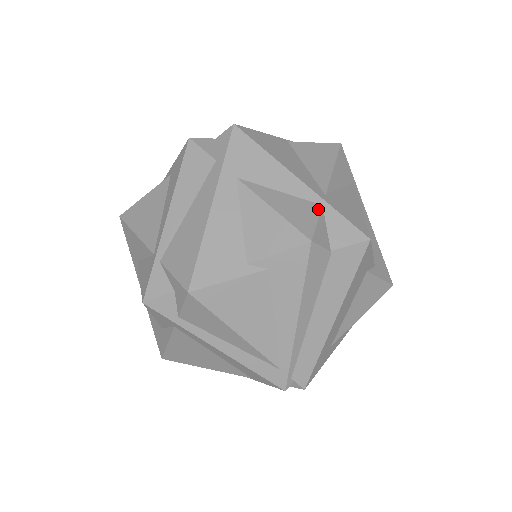
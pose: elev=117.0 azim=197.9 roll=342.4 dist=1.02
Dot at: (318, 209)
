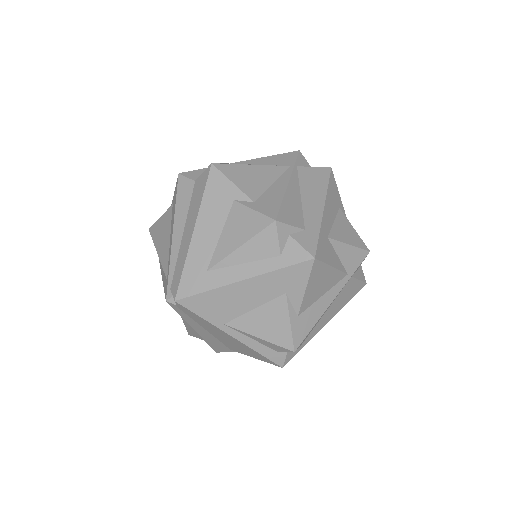
Dot at: occluded
